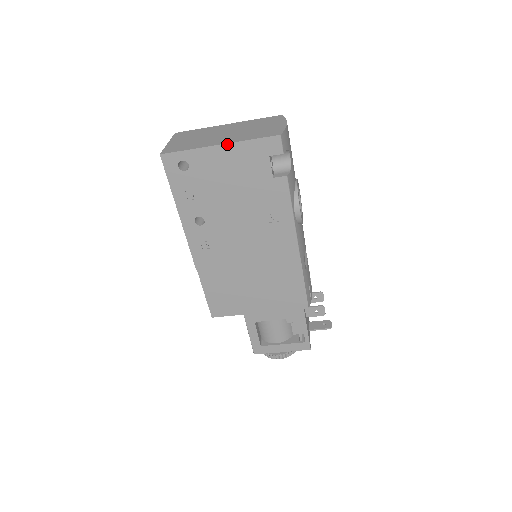
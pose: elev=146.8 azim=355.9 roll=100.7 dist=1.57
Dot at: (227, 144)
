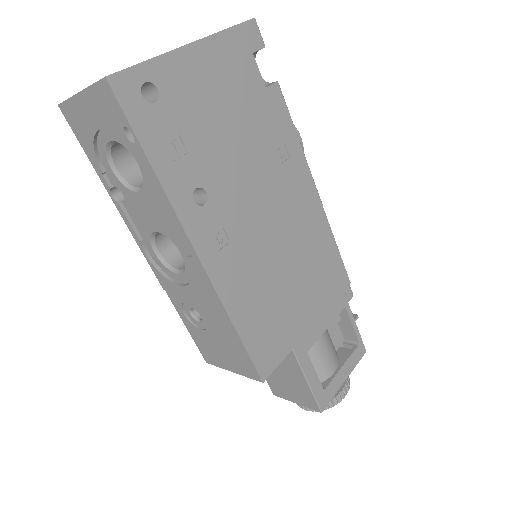
Dot at: (200, 40)
